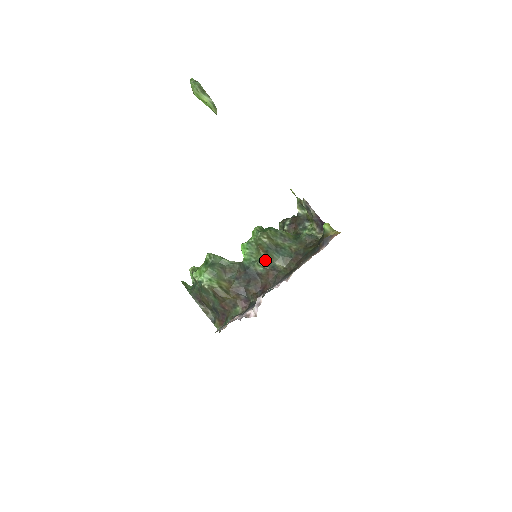
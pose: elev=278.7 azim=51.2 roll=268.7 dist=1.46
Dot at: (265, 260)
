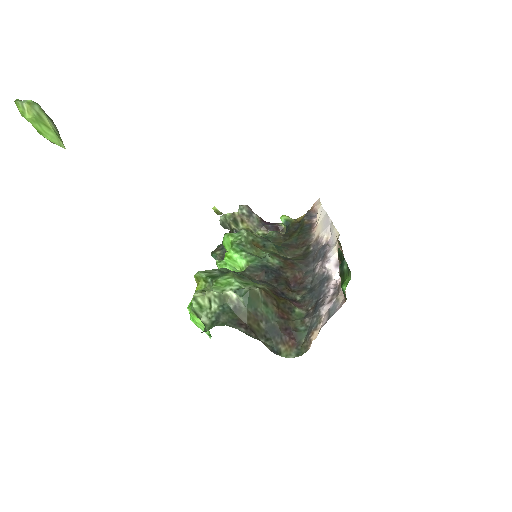
Dot at: (273, 252)
